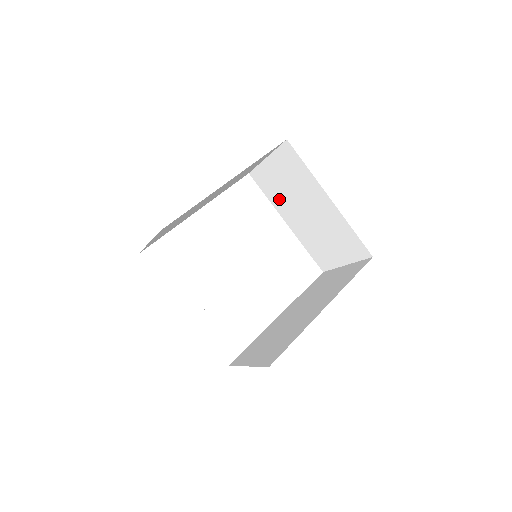
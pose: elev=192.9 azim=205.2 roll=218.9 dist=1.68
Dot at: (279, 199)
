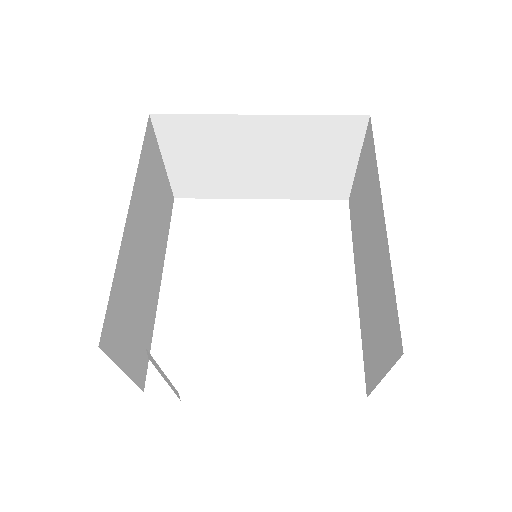
Dot at: (225, 185)
